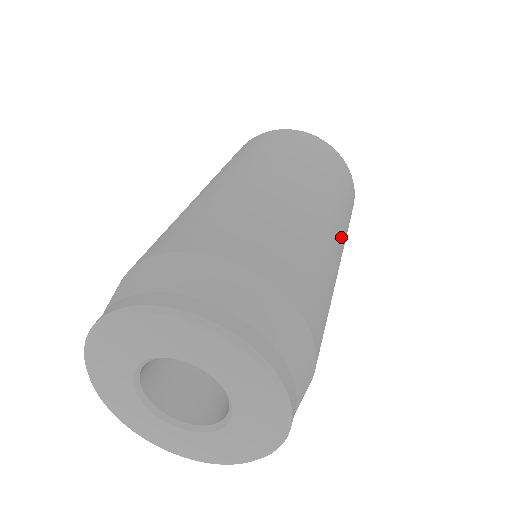
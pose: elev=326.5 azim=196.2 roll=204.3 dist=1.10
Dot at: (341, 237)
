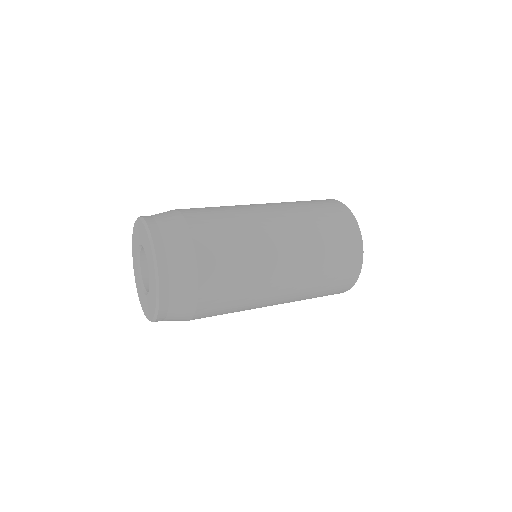
Dot at: (292, 232)
